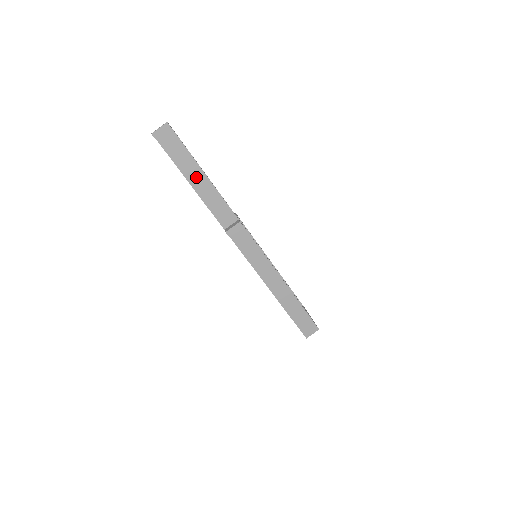
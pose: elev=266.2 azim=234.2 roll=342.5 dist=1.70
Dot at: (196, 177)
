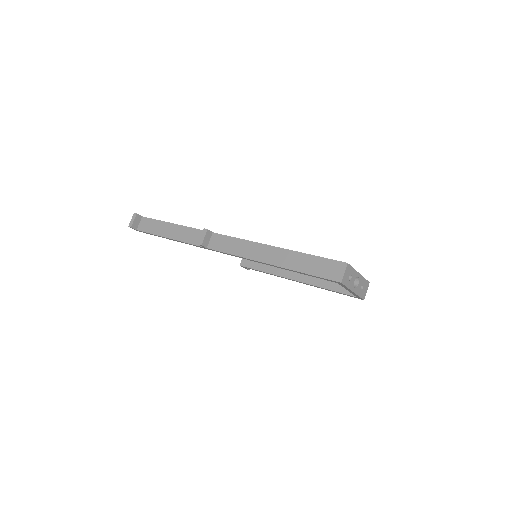
Dot at: (168, 230)
